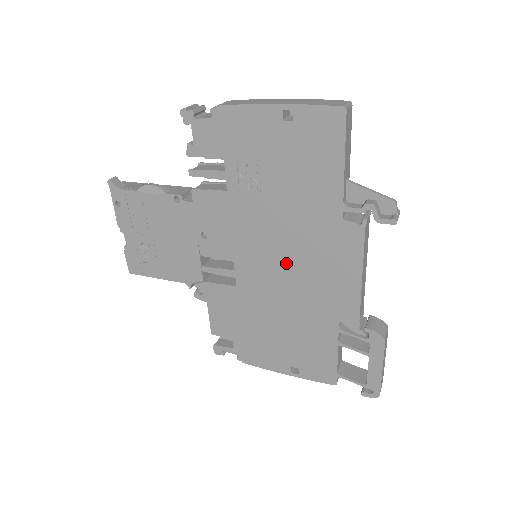
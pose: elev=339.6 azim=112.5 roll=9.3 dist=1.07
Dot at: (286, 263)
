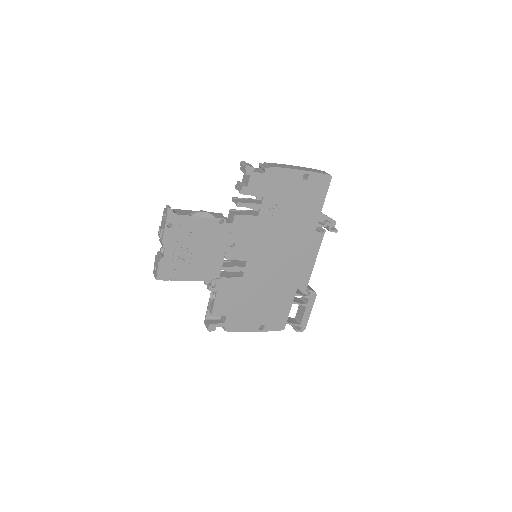
Dot at: (279, 258)
